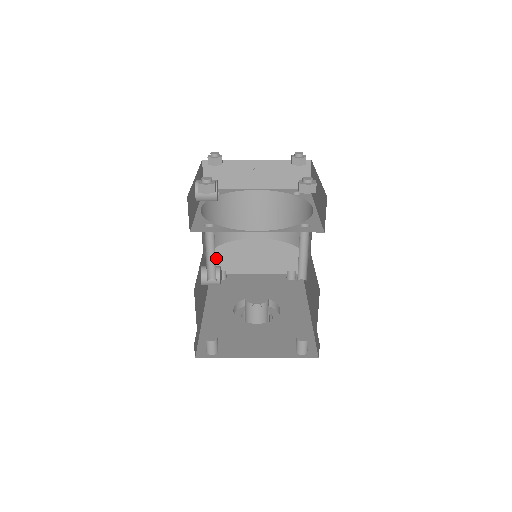
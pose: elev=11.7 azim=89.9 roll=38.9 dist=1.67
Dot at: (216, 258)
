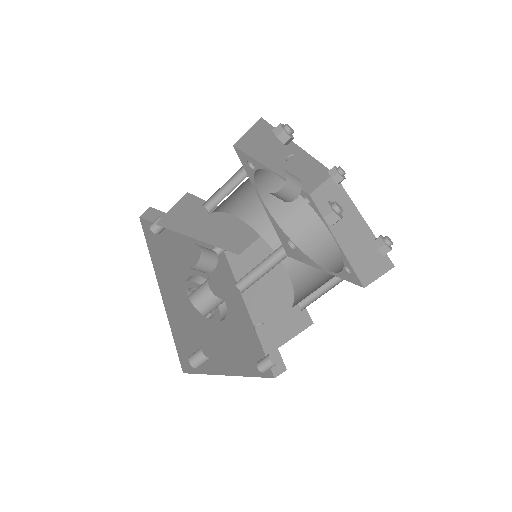
Dot at: (176, 215)
